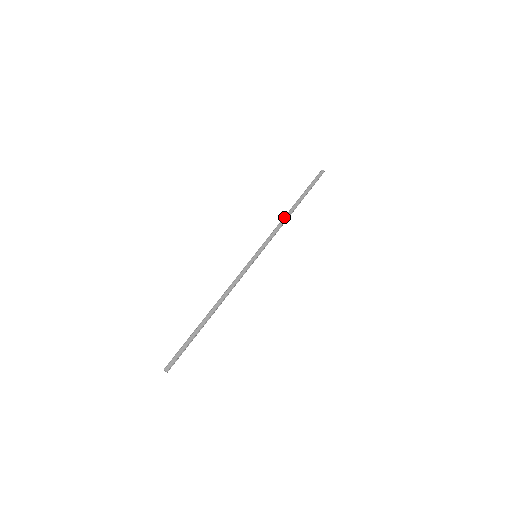
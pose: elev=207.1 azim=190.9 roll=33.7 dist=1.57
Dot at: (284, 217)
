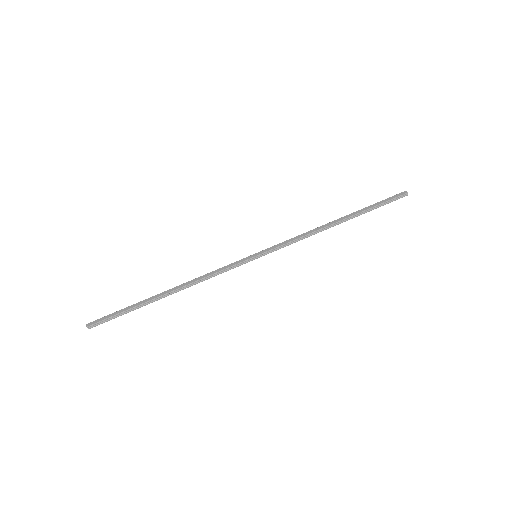
Dot at: (317, 227)
